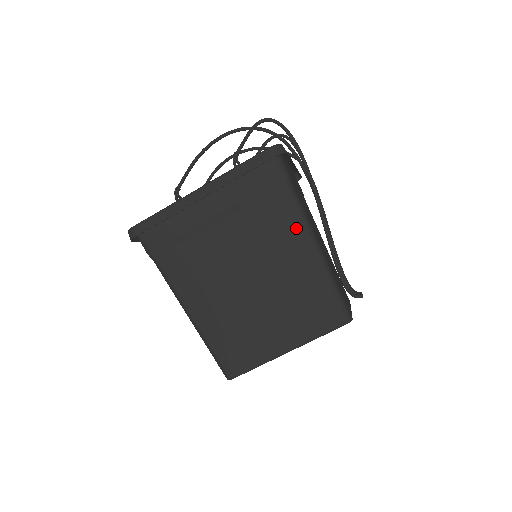
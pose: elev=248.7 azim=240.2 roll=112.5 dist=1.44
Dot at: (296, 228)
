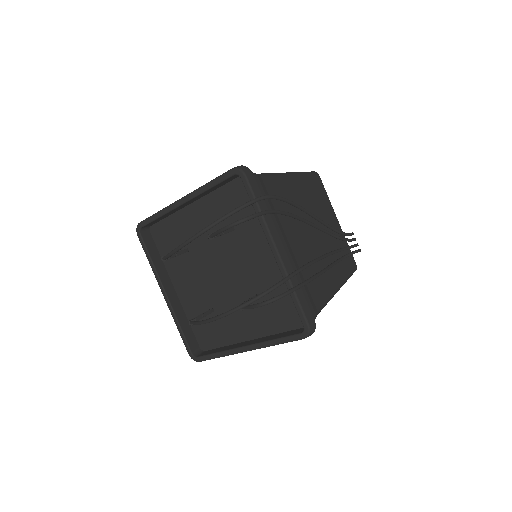
Dot at: occluded
